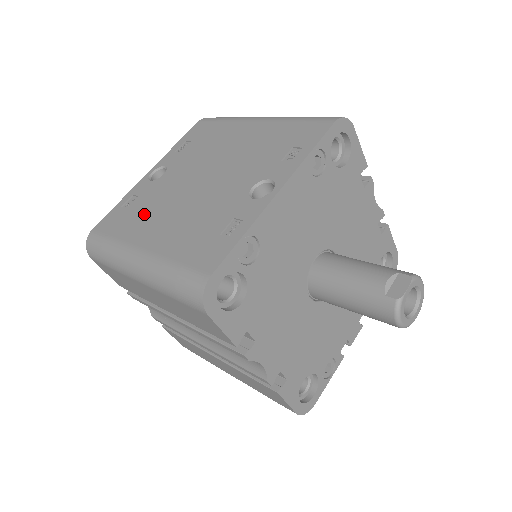
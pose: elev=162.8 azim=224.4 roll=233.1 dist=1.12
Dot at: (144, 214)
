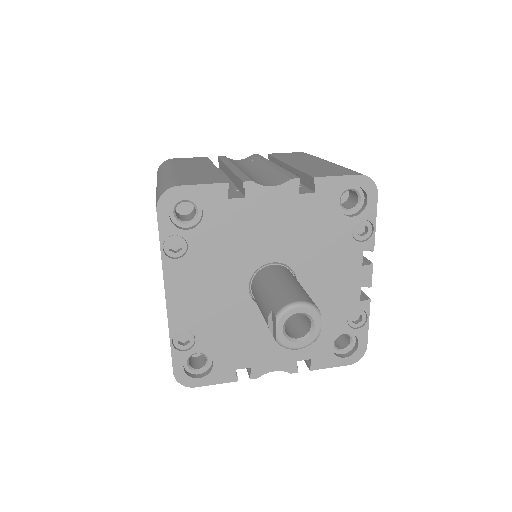
Dot at: occluded
